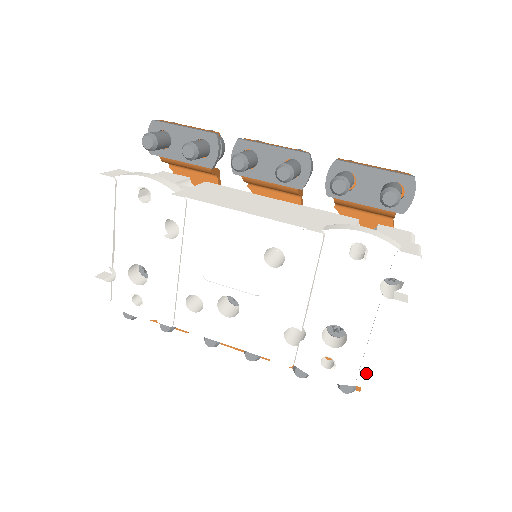
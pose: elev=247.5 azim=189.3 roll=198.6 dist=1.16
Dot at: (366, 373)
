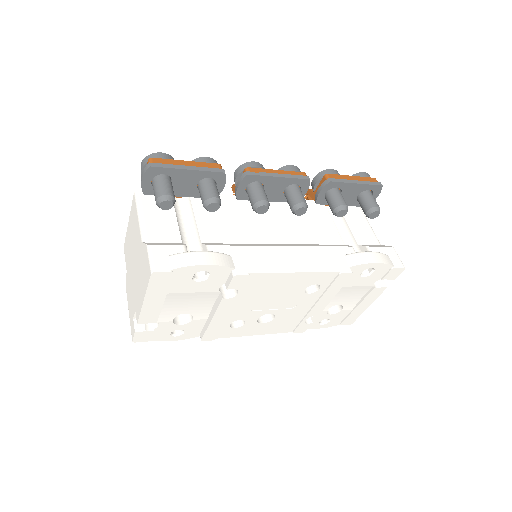
Dot at: (349, 319)
